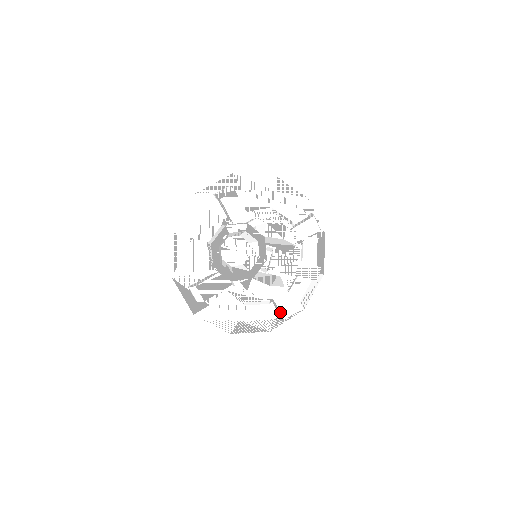
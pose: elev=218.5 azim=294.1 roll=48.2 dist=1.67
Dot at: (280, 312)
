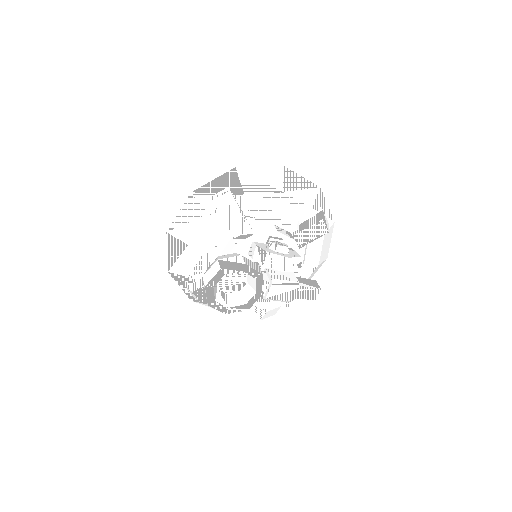
Dot at: occluded
